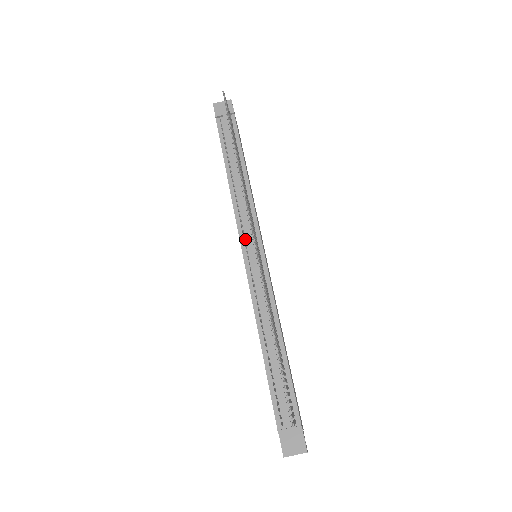
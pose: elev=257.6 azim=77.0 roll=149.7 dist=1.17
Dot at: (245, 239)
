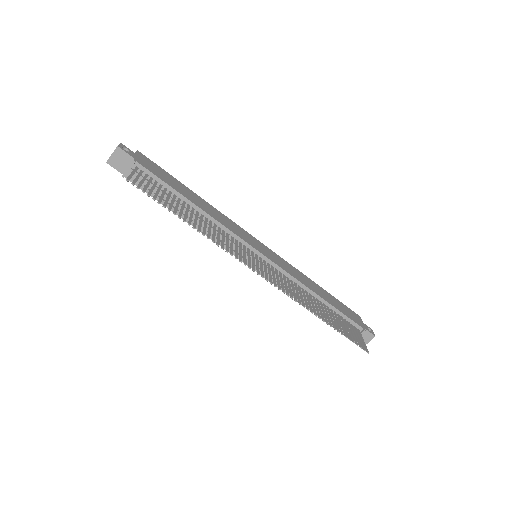
Dot at: occluded
